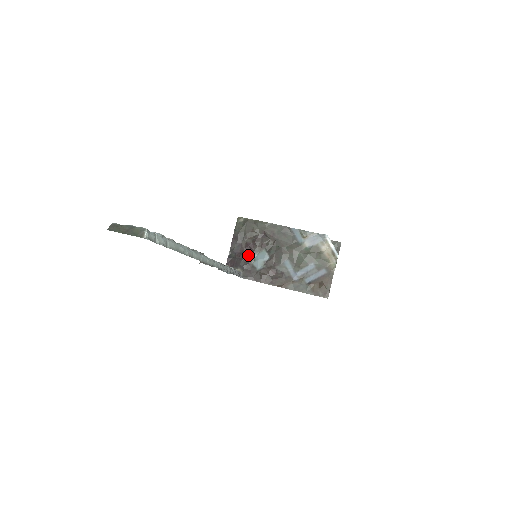
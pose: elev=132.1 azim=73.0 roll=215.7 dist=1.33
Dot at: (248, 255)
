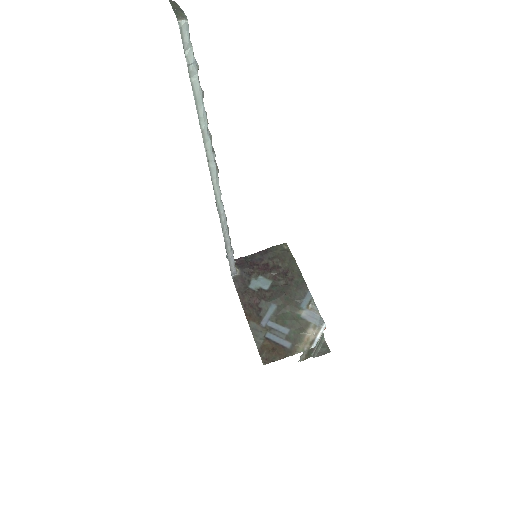
Dot at: (257, 271)
